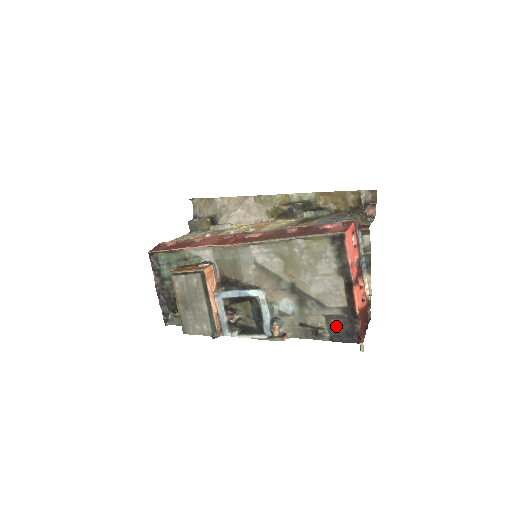
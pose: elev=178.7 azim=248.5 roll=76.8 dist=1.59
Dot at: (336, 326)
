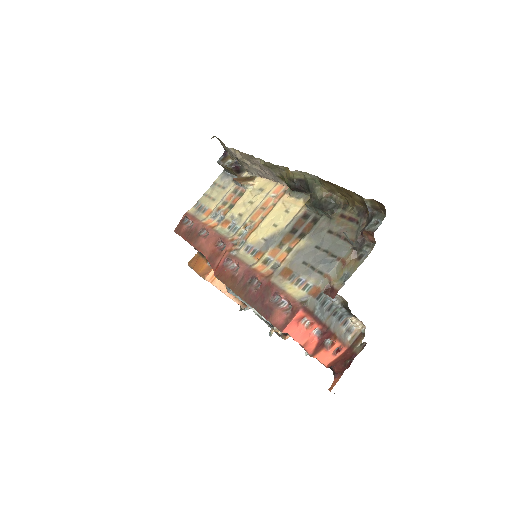
Dot at: occluded
